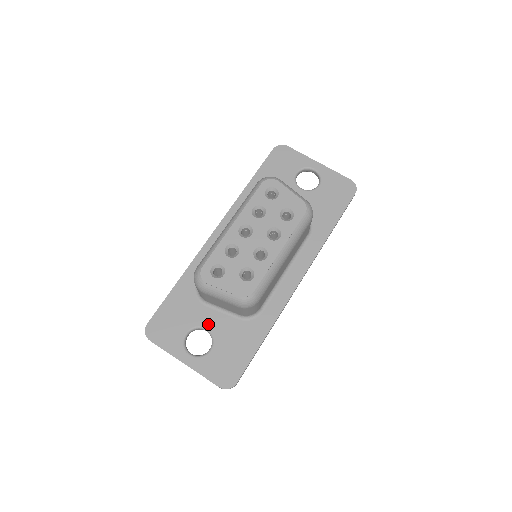
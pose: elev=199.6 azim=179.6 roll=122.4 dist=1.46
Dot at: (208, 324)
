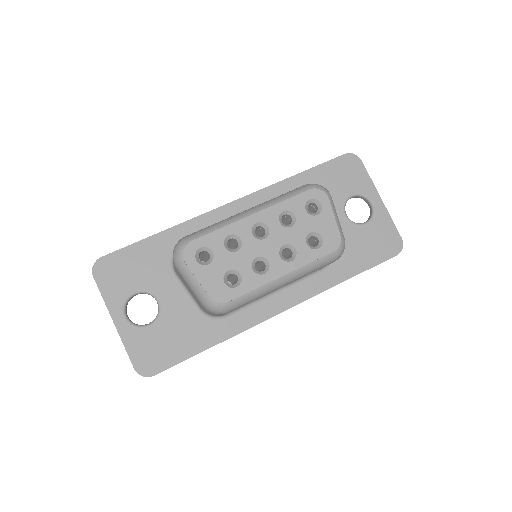
Dot at: (163, 297)
